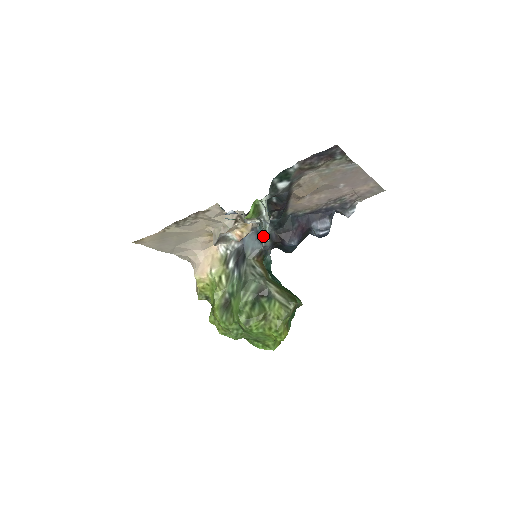
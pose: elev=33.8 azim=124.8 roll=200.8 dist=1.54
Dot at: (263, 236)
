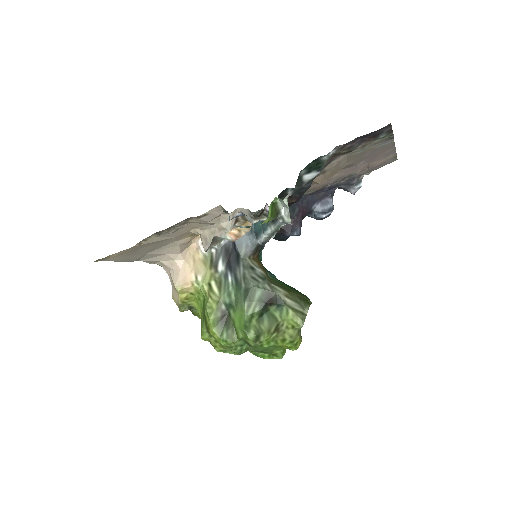
Dot at: (267, 233)
